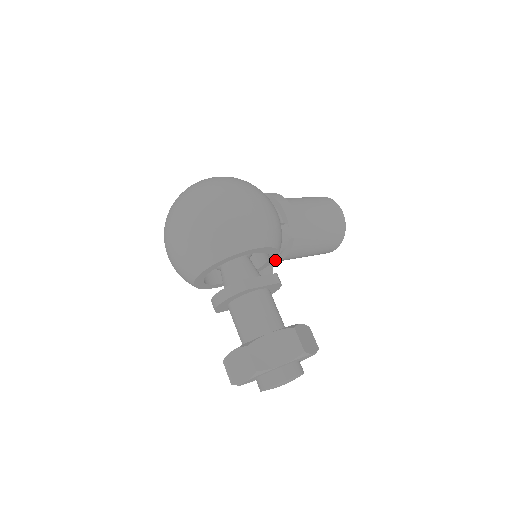
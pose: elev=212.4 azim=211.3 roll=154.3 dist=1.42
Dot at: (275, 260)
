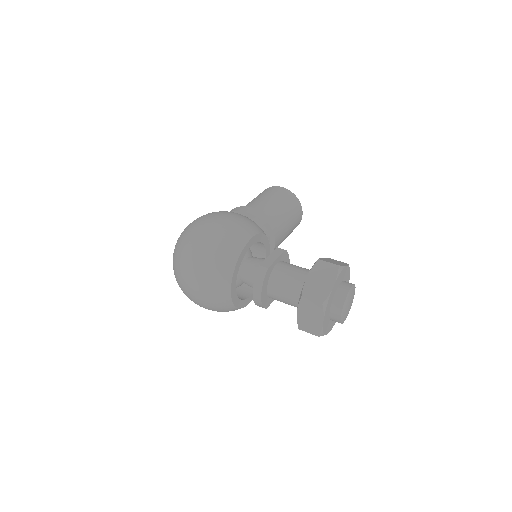
Dot at: (271, 252)
